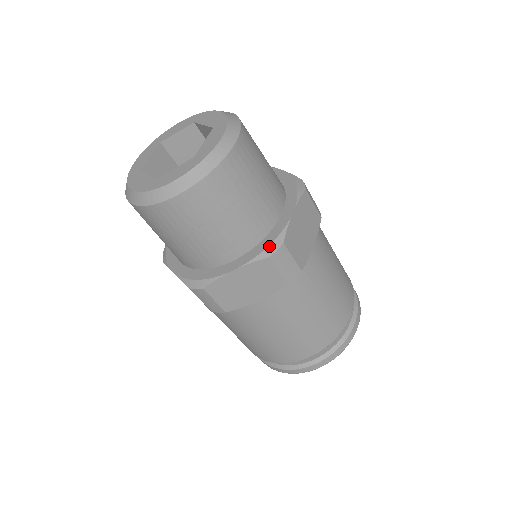
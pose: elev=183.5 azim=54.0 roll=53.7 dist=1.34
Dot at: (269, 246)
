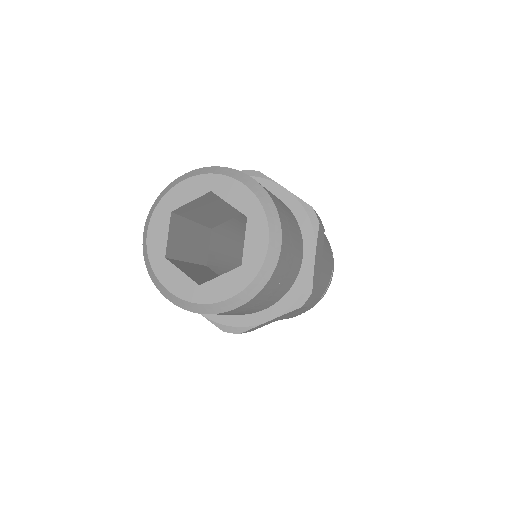
Dot at: (300, 297)
